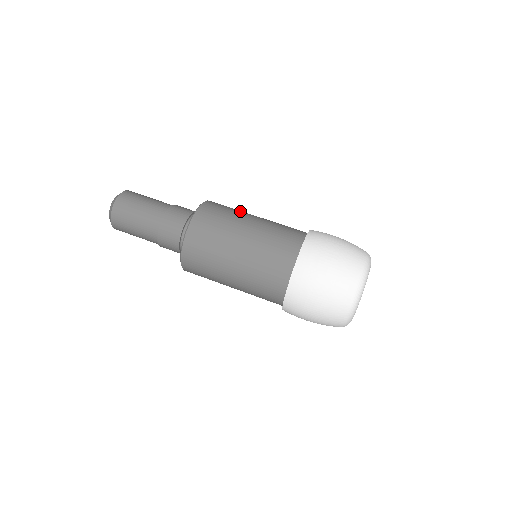
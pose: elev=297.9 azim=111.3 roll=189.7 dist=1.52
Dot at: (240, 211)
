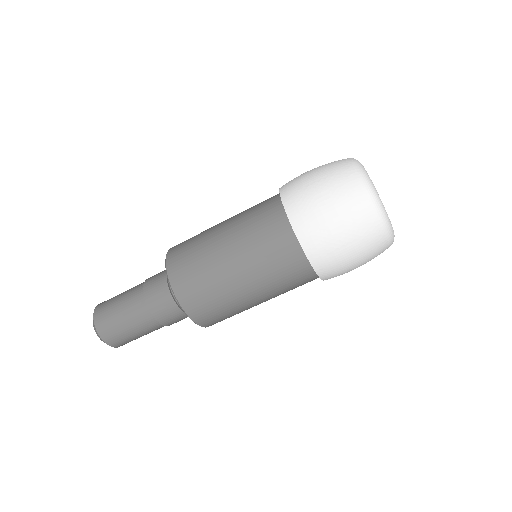
Dot at: (203, 233)
